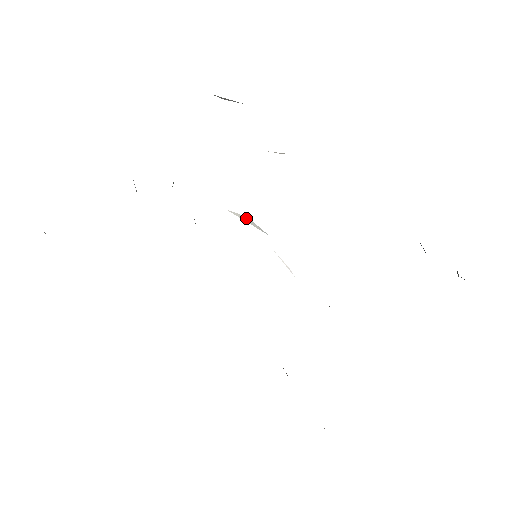
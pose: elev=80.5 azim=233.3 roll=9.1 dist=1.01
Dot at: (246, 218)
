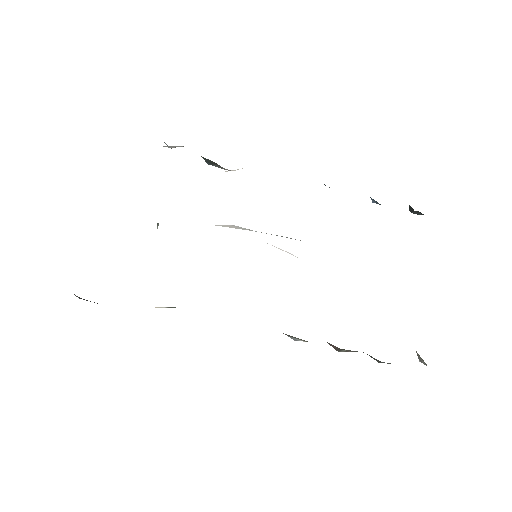
Dot at: (233, 226)
